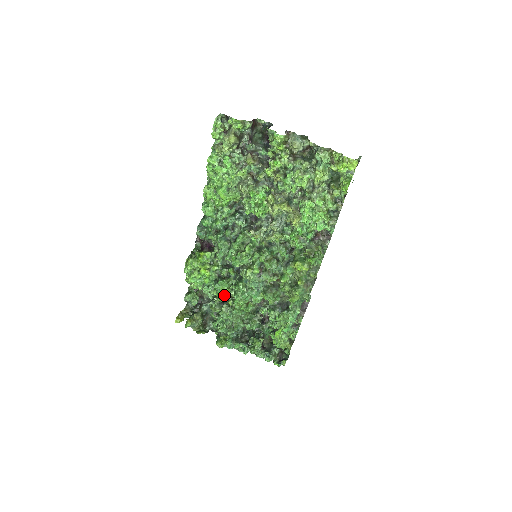
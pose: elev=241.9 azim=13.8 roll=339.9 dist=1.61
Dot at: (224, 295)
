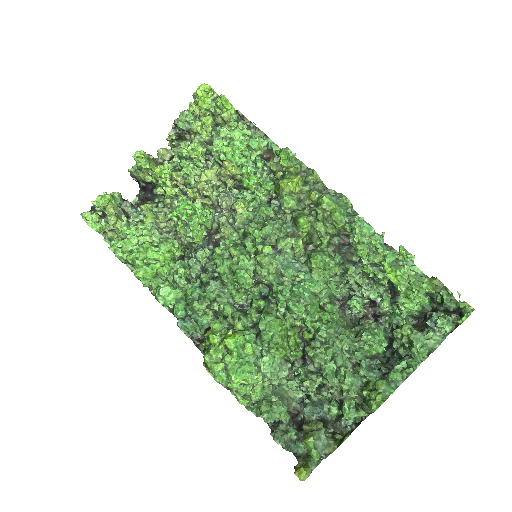
Dot at: (288, 338)
